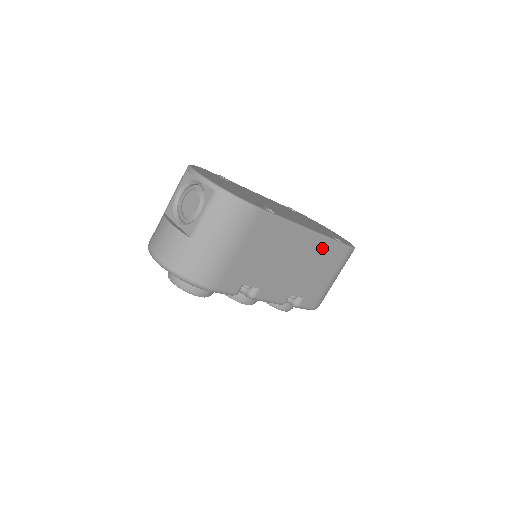
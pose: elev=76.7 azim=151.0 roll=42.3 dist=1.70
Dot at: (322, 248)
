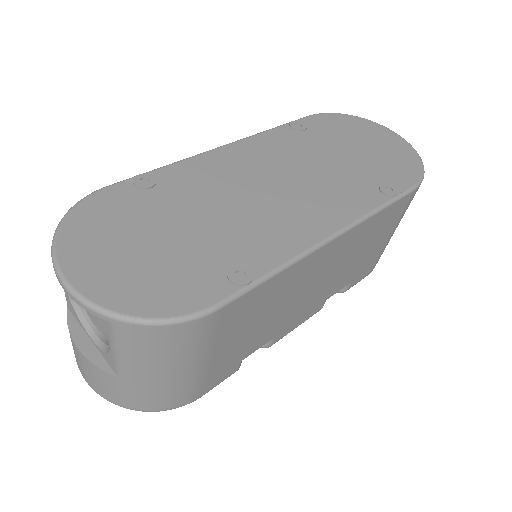
Dot at: (363, 231)
